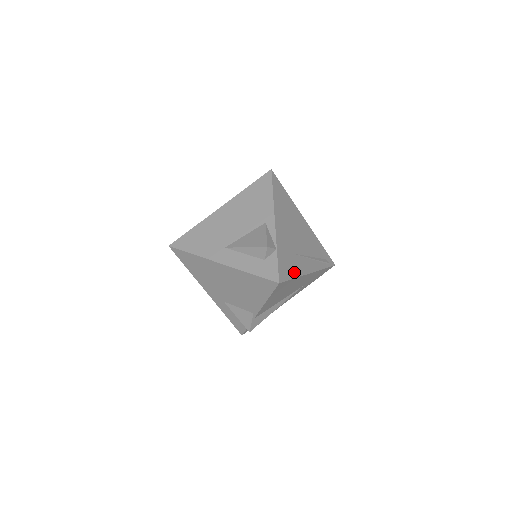
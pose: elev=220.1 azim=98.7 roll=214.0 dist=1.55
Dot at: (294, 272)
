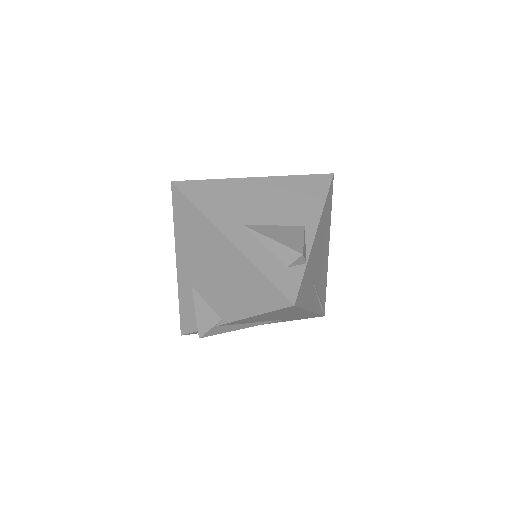
Dot at: (305, 301)
